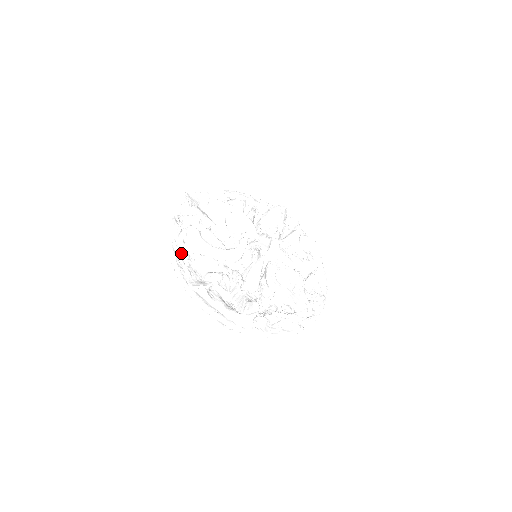
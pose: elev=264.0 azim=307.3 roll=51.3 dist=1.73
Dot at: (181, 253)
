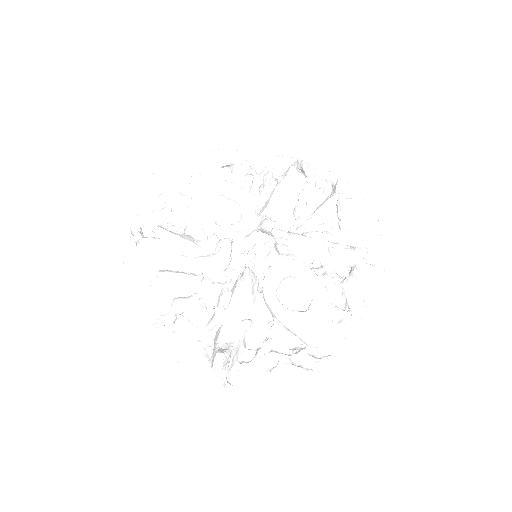
Dot at: (141, 273)
